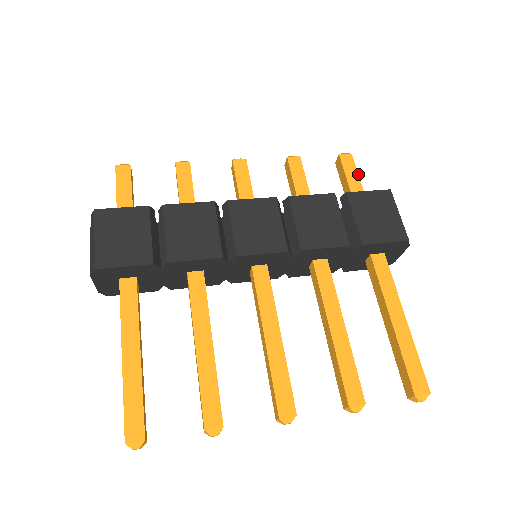
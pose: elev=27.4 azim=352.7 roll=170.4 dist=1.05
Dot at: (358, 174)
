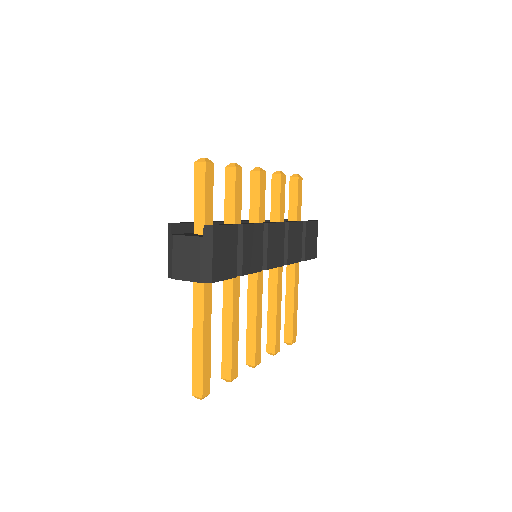
Dot at: occluded
